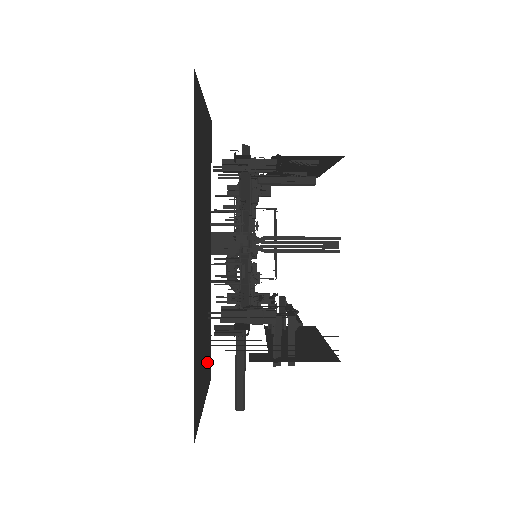
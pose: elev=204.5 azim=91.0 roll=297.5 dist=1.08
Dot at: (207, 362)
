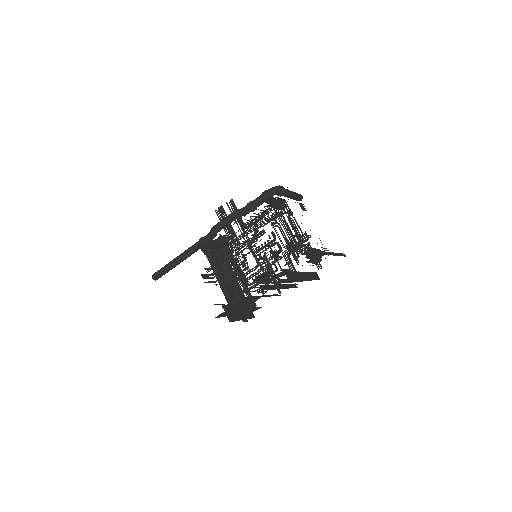
Dot at: occluded
